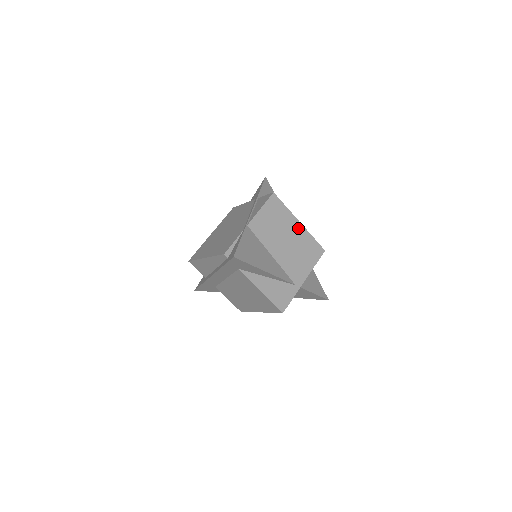
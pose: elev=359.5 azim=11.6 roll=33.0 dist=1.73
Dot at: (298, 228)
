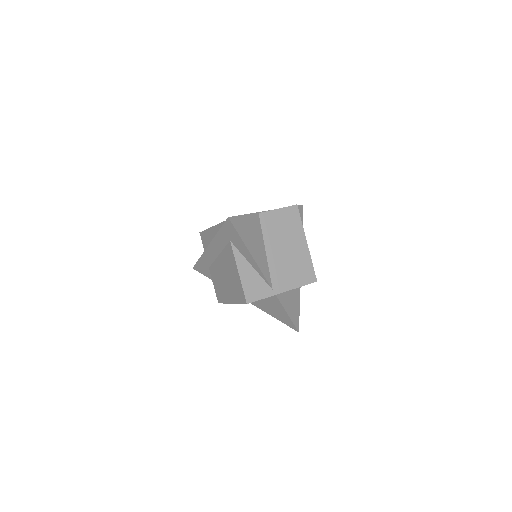
Dot at: (303, 246)
